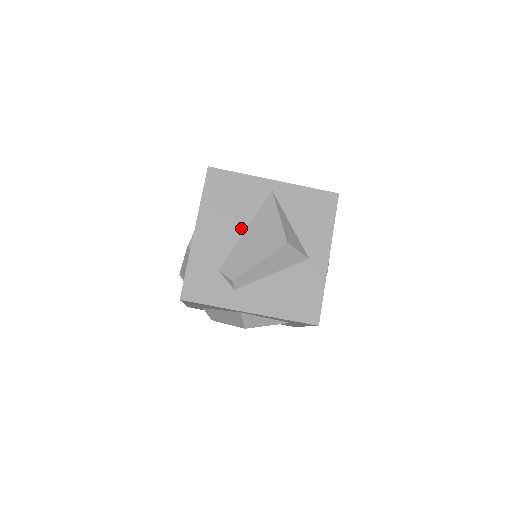
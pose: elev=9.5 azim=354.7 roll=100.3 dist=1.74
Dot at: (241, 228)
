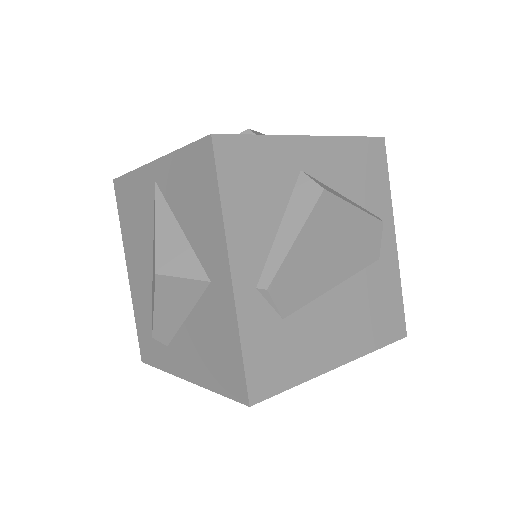
Dot at: (150, 254)
